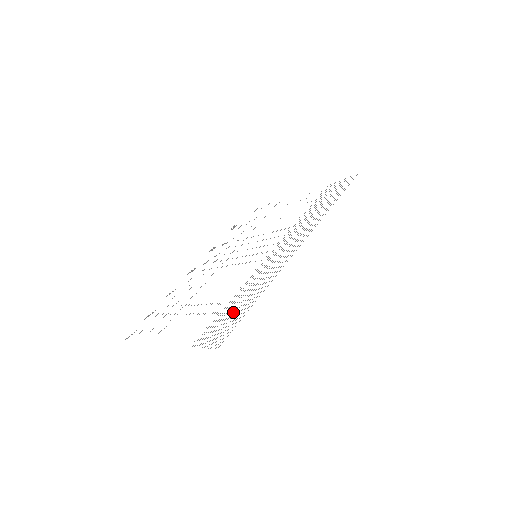
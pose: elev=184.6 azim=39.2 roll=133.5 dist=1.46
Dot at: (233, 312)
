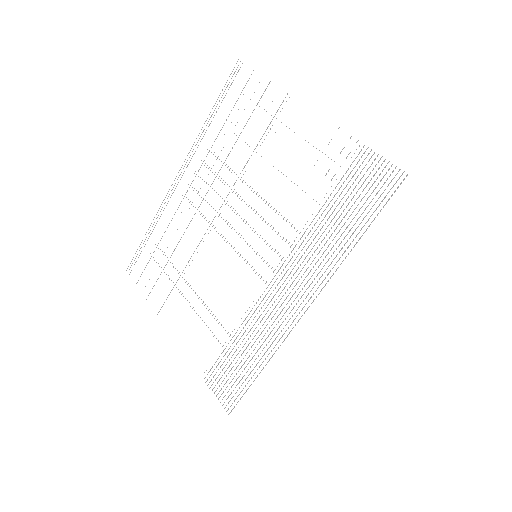
Dot at: (238, 365)
